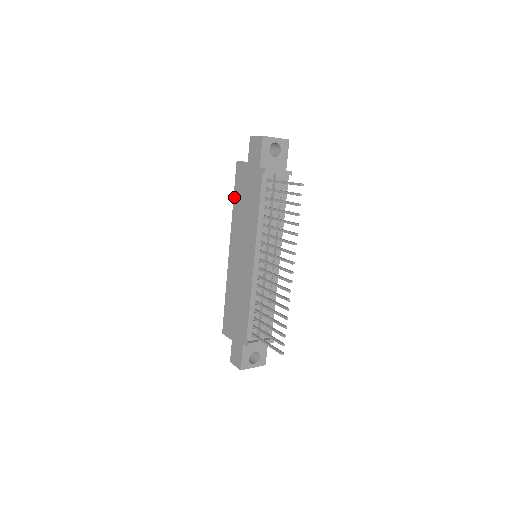
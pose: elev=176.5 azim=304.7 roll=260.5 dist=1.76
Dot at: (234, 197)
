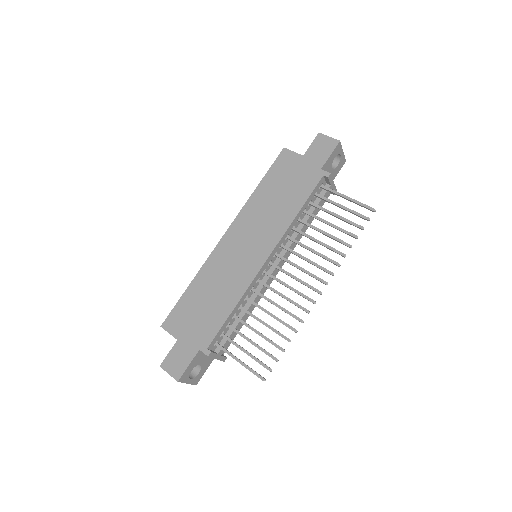
Dot at: (262, 181)
